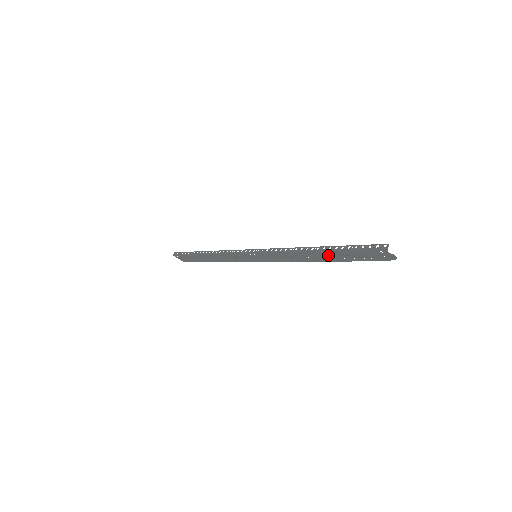
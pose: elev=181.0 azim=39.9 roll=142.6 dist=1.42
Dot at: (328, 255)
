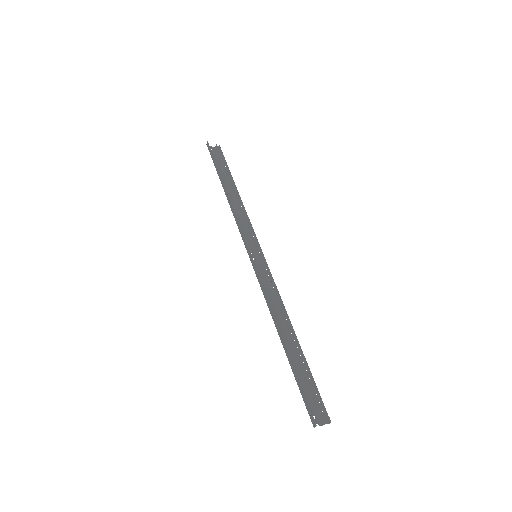
Dot at: (291, 351)
